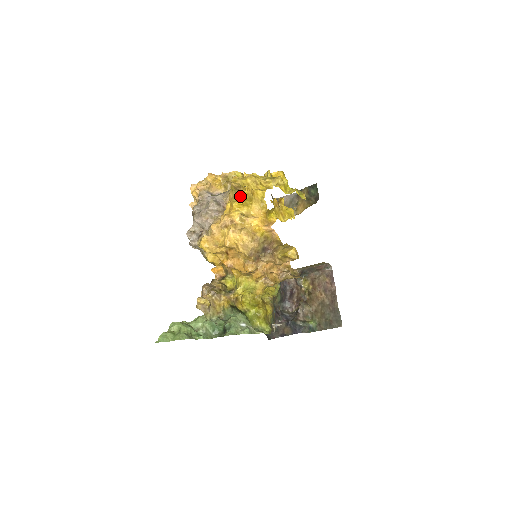
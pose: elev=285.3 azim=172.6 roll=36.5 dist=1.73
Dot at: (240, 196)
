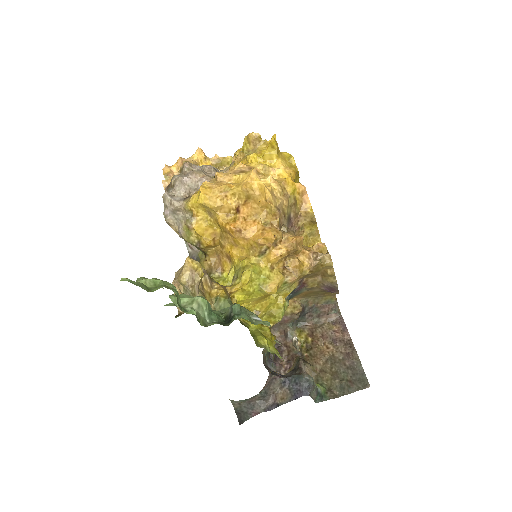
Dot at: (258, 151)
